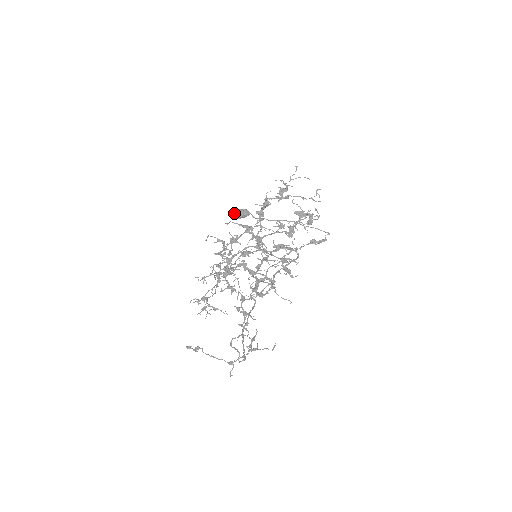
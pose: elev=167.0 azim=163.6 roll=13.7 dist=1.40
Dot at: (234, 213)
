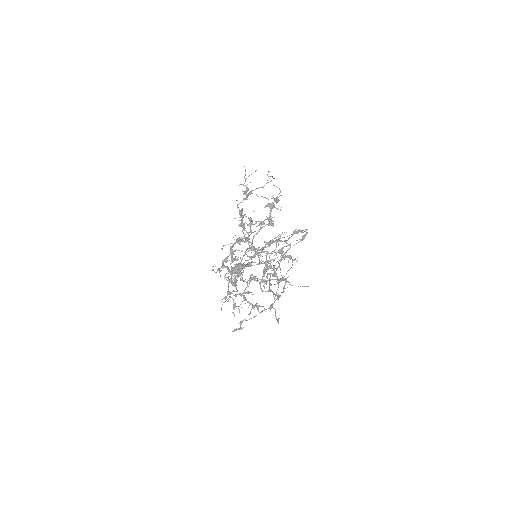
Dot at: (232, 270)
